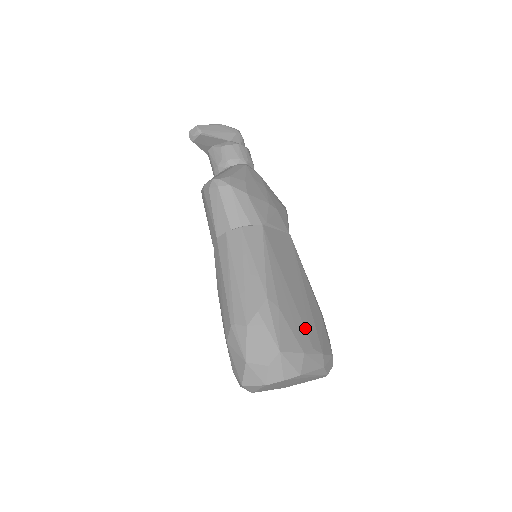
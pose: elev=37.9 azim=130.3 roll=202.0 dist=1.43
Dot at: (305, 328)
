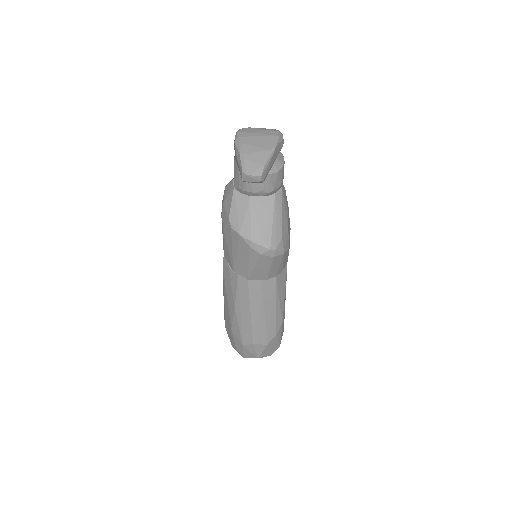
Dot at: occluded
